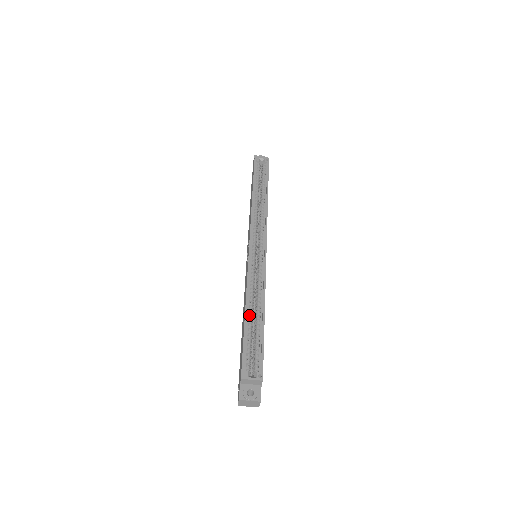
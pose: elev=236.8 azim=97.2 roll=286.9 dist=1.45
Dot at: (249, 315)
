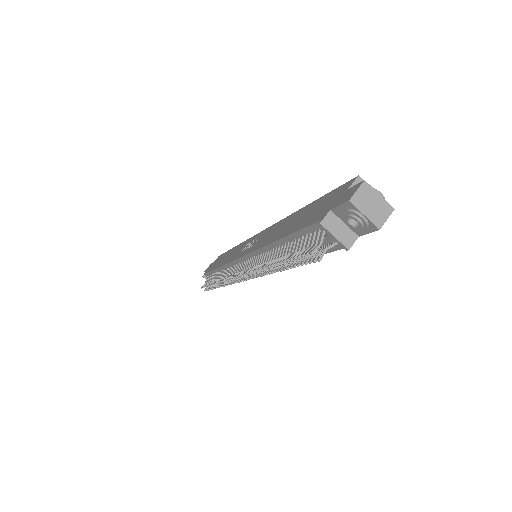
Dot at: occluded
